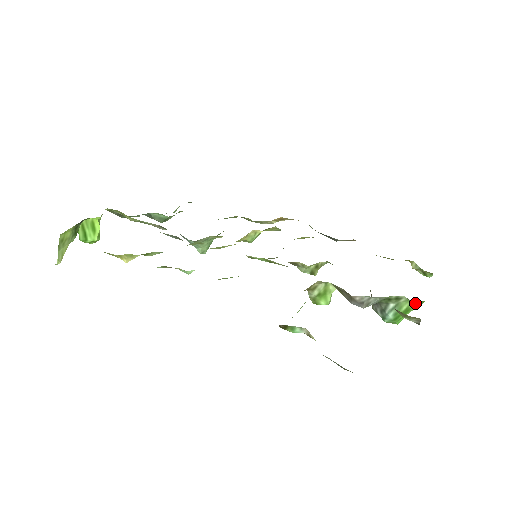
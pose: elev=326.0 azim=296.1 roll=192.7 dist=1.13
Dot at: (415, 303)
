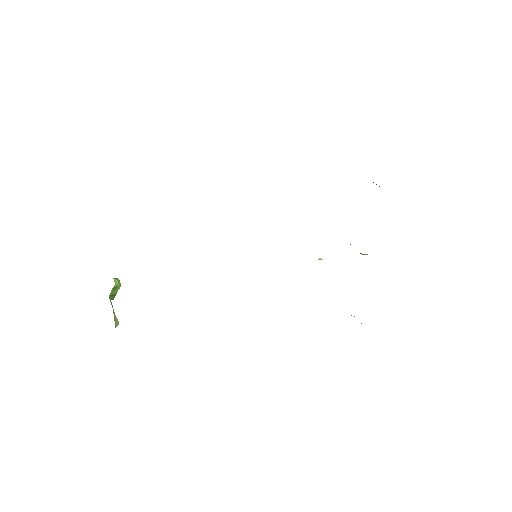
Dot at: occluded
